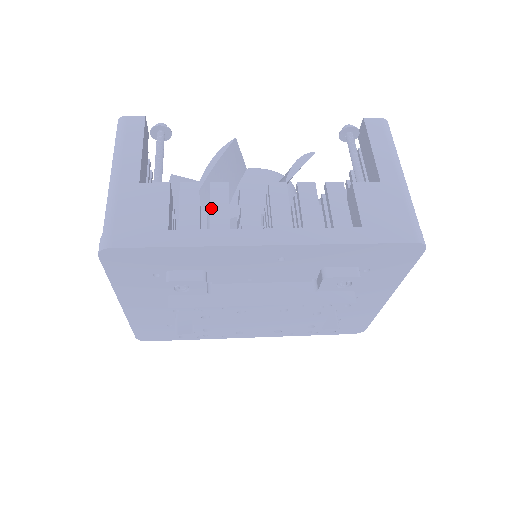
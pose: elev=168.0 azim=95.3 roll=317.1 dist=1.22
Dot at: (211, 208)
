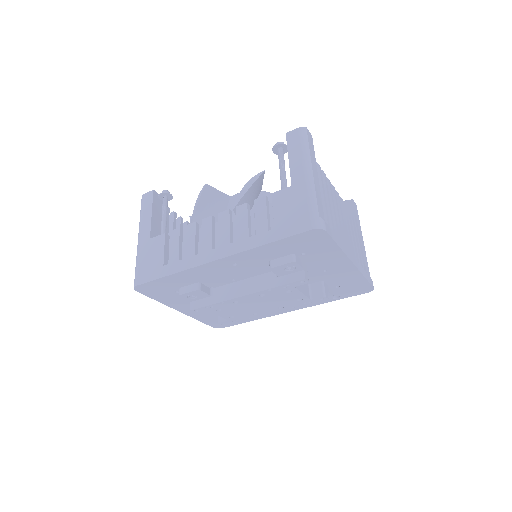
Dot at: (185, 244)
